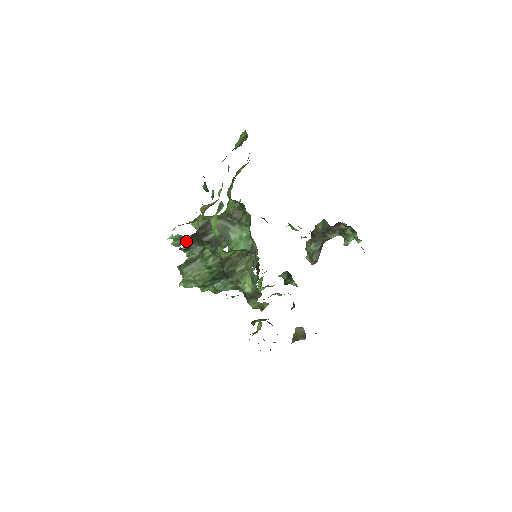
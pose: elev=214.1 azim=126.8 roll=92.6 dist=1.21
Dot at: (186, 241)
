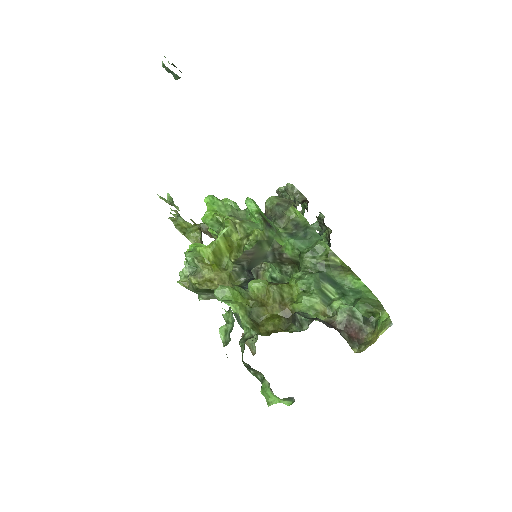
Dot at: (232, 324)
